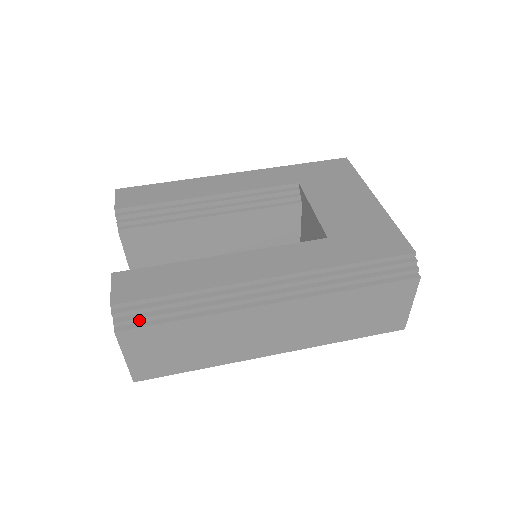
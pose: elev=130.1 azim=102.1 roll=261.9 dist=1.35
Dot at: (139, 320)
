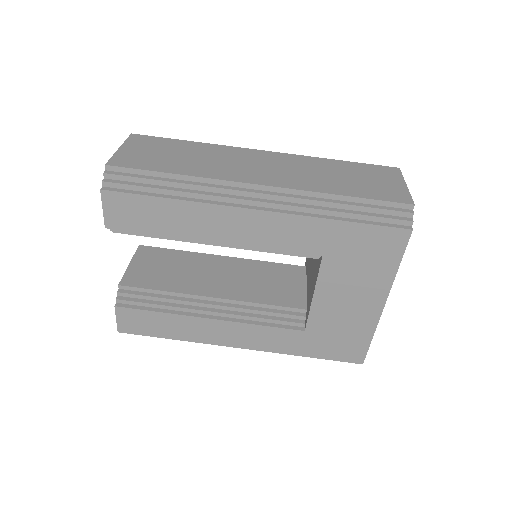
Dot at: occluded
